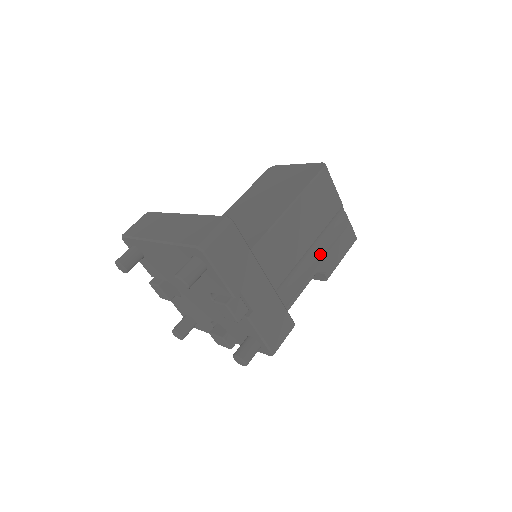
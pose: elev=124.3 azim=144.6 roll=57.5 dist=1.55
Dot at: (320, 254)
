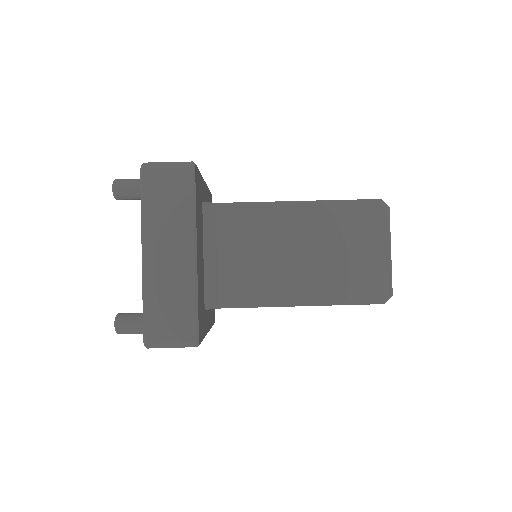
Dot at: occluded
